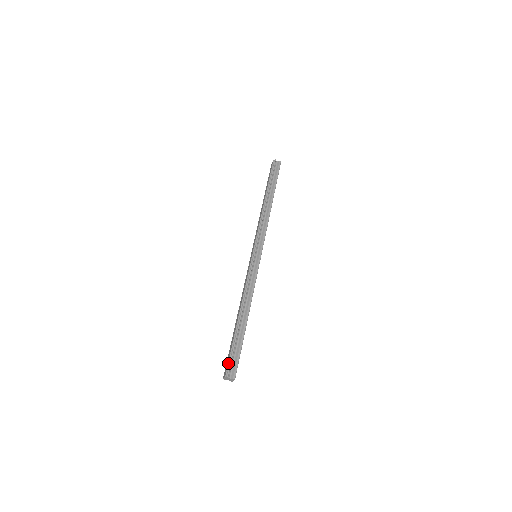
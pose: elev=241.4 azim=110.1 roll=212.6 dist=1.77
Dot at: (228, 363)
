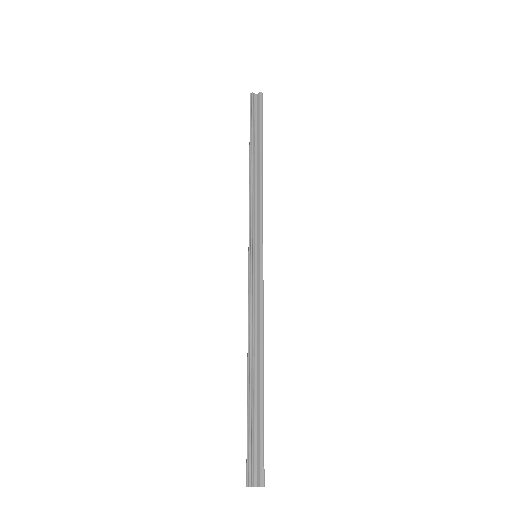
Dot at: (246, 460)
